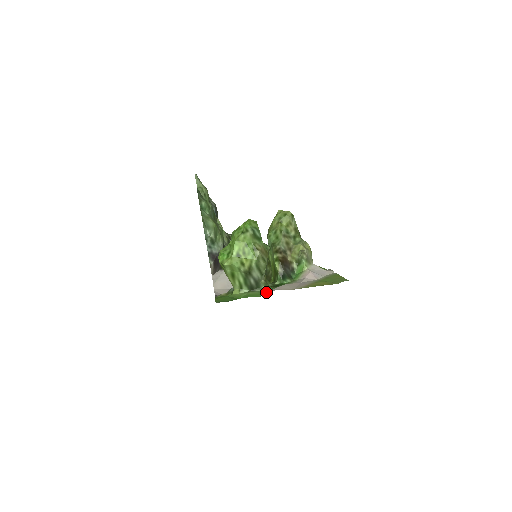
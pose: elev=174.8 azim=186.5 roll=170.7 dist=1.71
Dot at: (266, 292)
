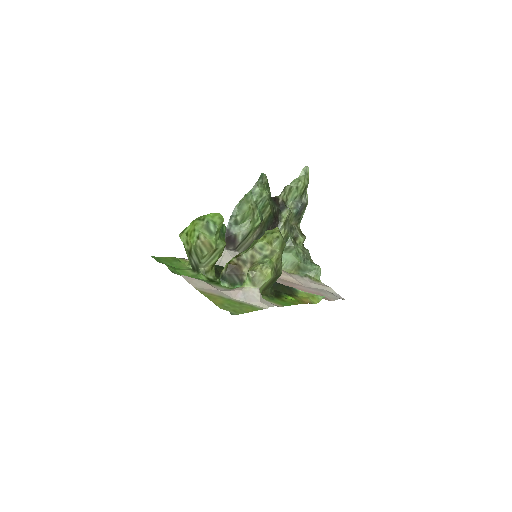
Dot at: (192, 277)
